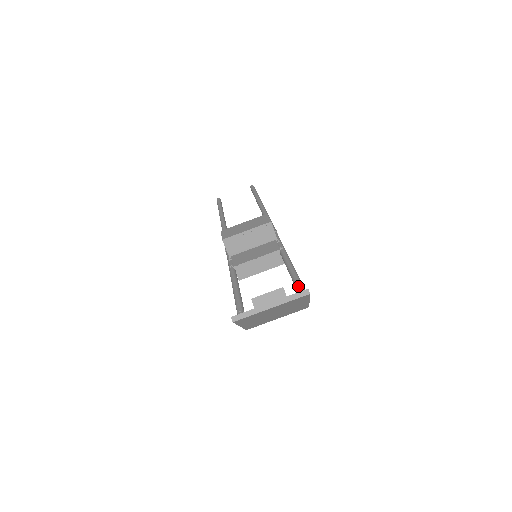
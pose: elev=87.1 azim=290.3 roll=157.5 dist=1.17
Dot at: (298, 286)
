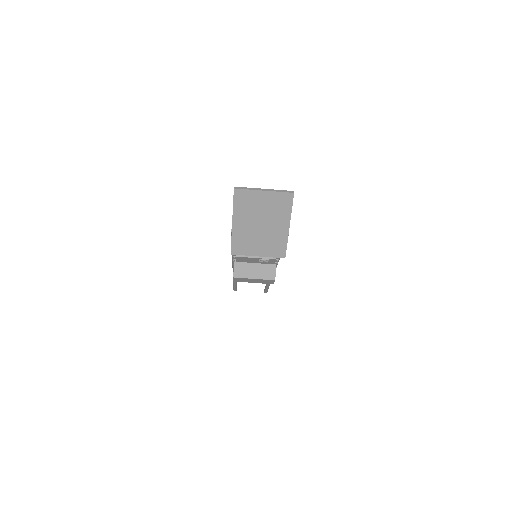
Dot at: occluded
